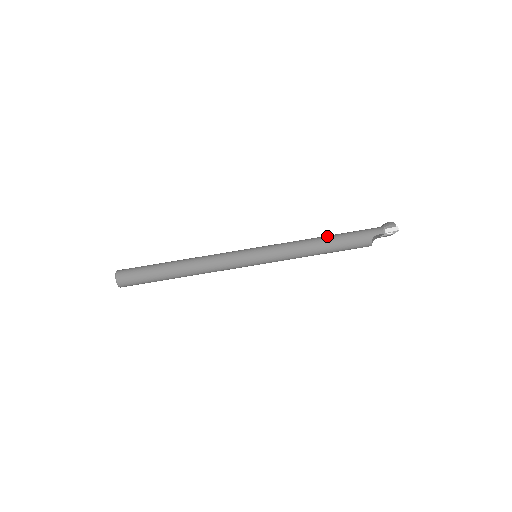
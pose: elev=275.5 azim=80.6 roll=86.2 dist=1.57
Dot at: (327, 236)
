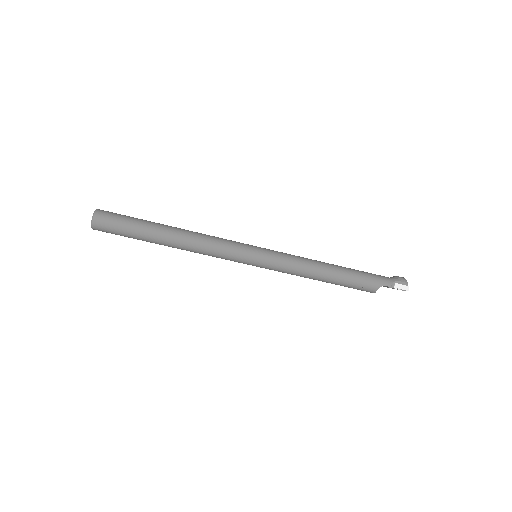
Dot at: (337, 266)
